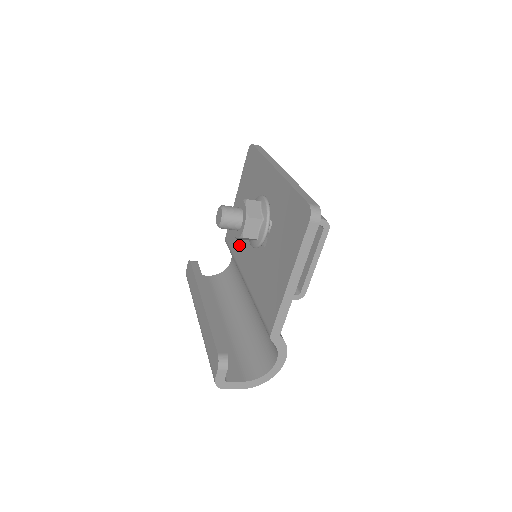
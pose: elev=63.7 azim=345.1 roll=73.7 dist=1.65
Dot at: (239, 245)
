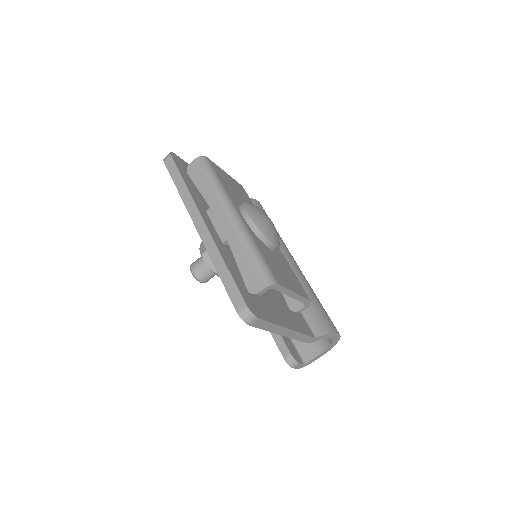
Dot at: occluded
